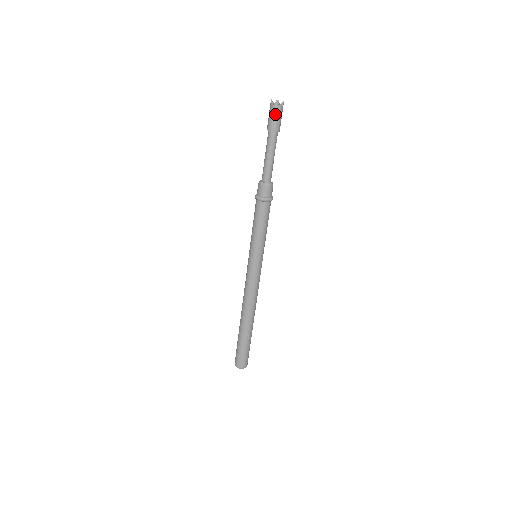
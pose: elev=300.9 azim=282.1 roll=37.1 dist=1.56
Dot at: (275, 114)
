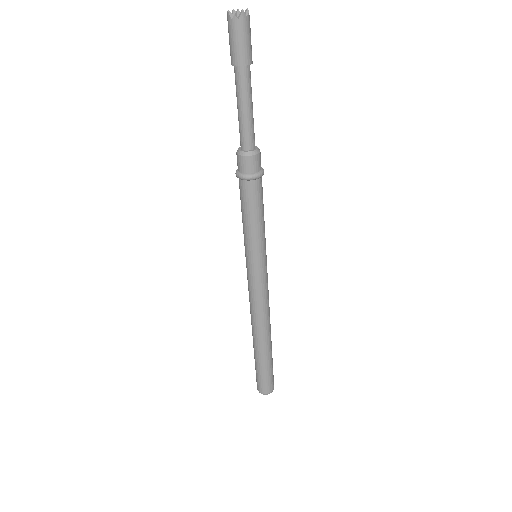
Dot at: (245, 34)
